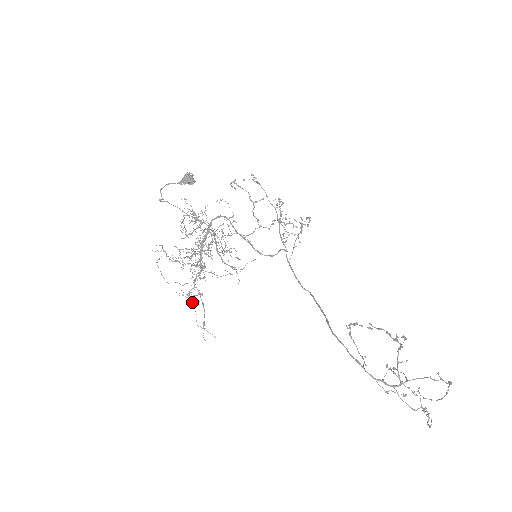
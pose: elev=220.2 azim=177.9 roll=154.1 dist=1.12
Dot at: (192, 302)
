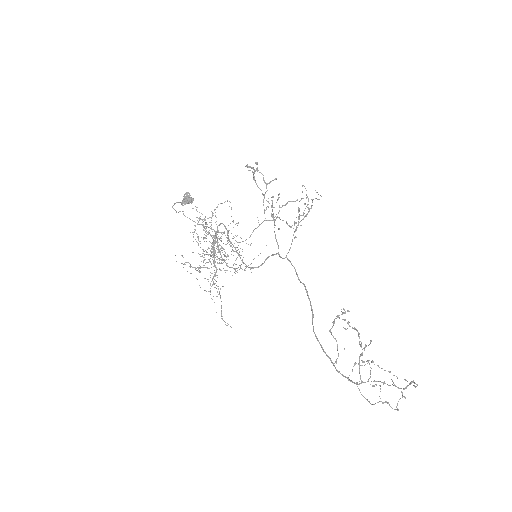
Dot at: occluded
